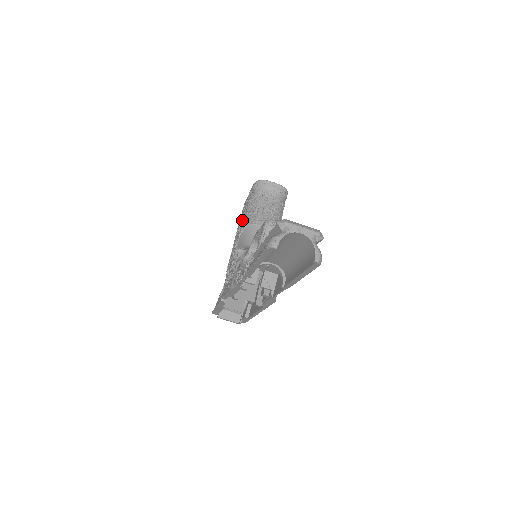
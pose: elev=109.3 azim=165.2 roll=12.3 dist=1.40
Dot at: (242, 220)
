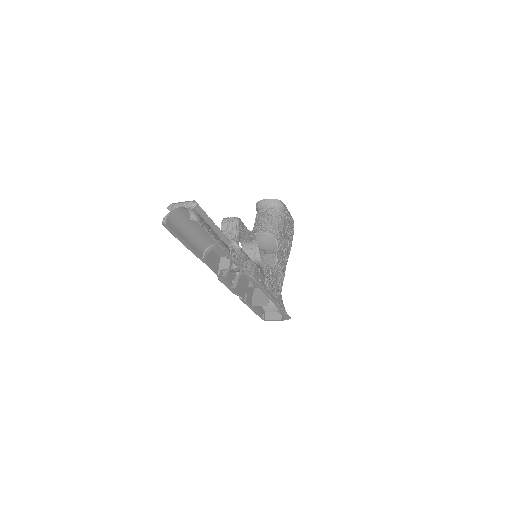
Dot at: occluded
